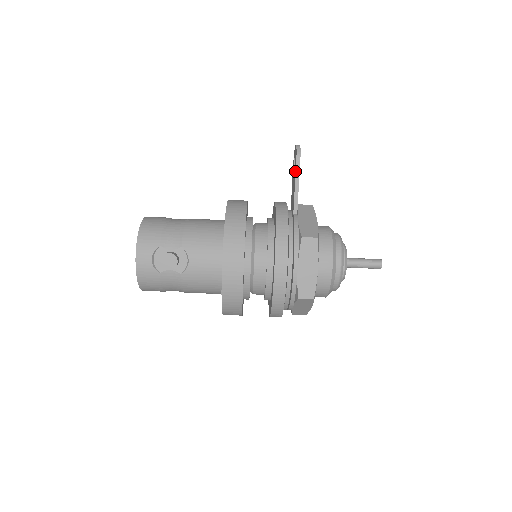
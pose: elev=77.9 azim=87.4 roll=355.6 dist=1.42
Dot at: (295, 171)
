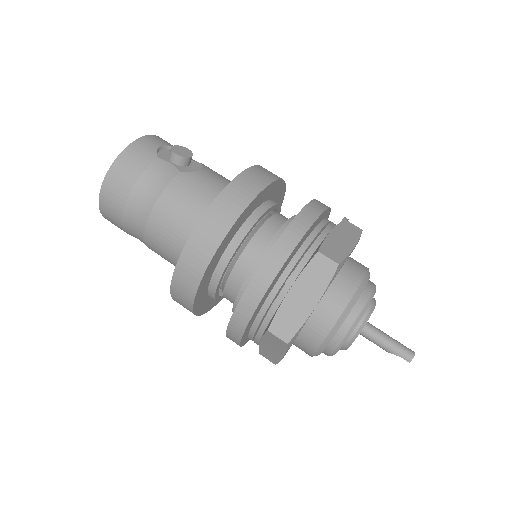
Dot at: occluded
